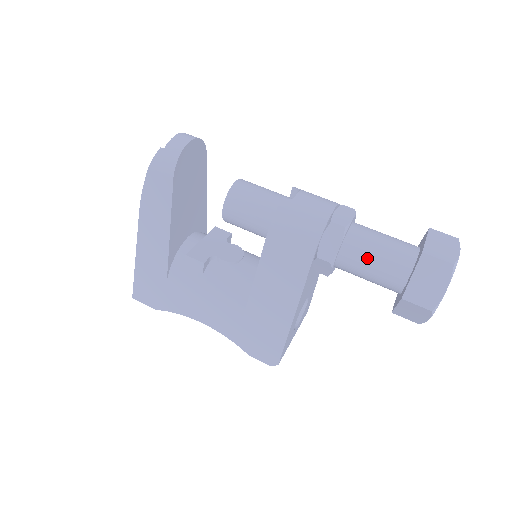
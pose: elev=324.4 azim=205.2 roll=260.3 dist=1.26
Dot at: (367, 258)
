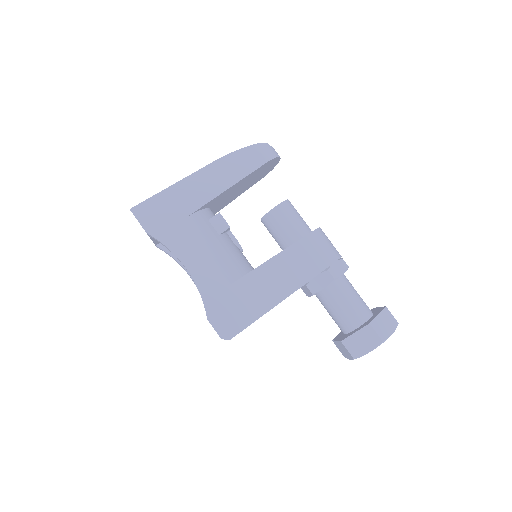
Dot at: (351, 293)
